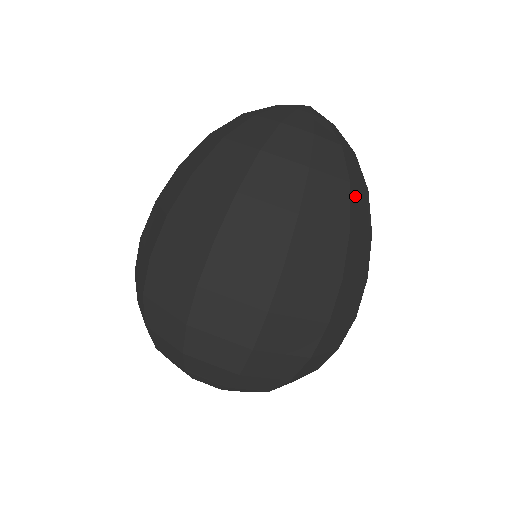
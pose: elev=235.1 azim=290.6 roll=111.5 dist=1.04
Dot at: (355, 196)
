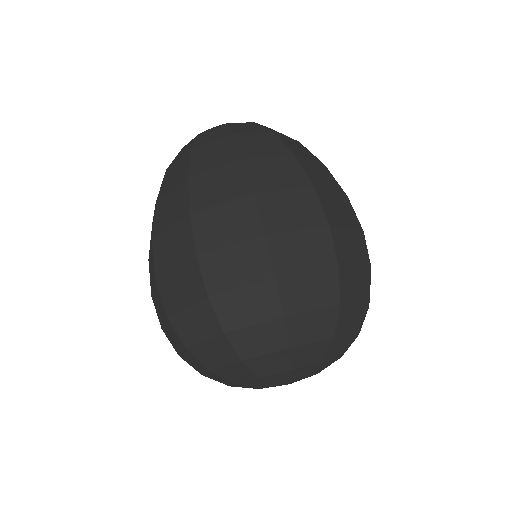
Dot at: (285, 140)
